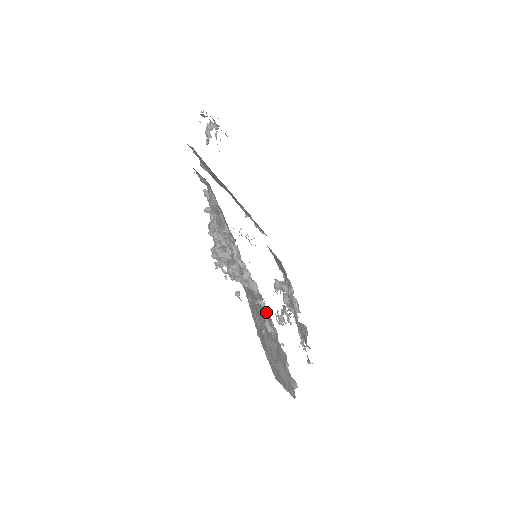
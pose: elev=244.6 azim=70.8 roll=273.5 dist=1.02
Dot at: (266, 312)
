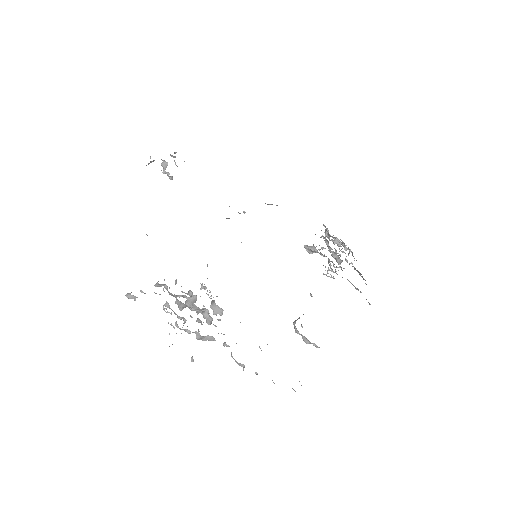
Dot at: occluded
